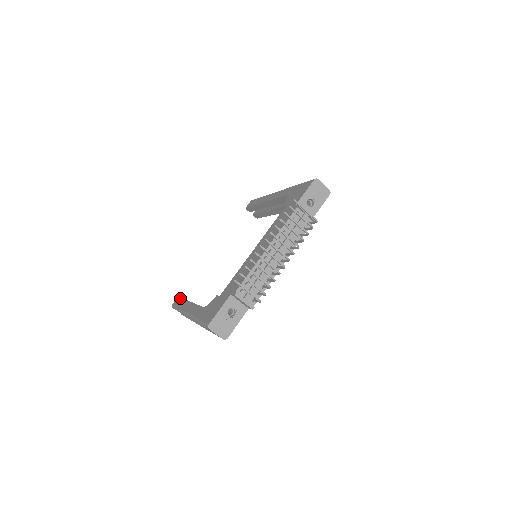
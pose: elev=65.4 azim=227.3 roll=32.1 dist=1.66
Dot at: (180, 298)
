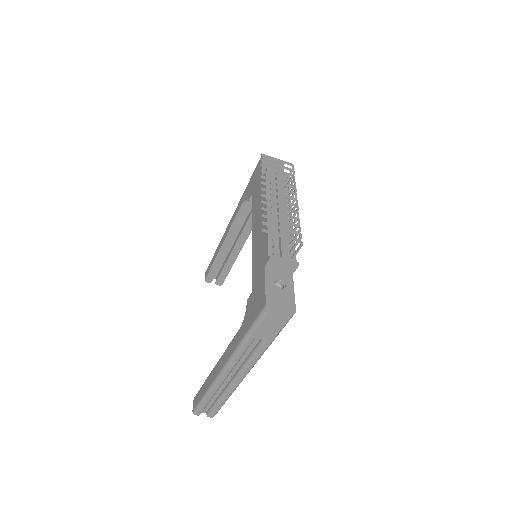
Dot at: (198, 391)
